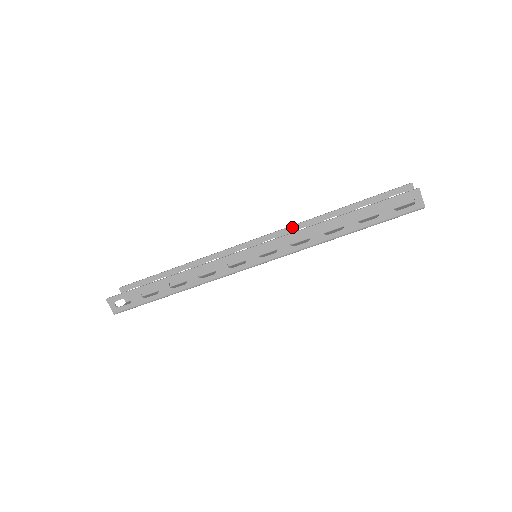
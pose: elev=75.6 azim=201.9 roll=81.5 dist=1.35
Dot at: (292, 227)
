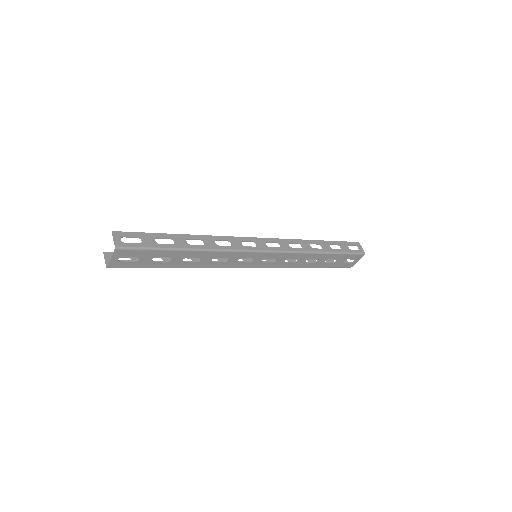
Dot at: occluded
